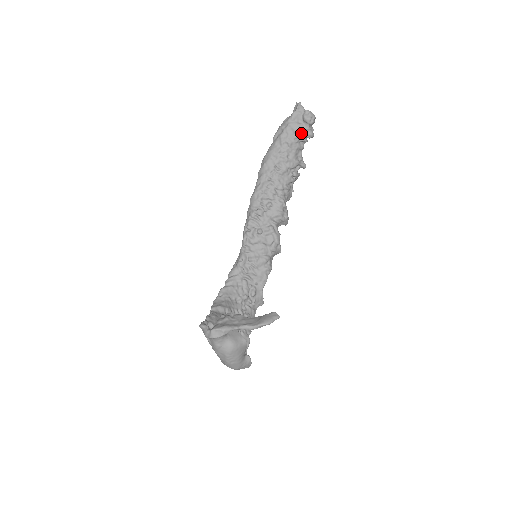
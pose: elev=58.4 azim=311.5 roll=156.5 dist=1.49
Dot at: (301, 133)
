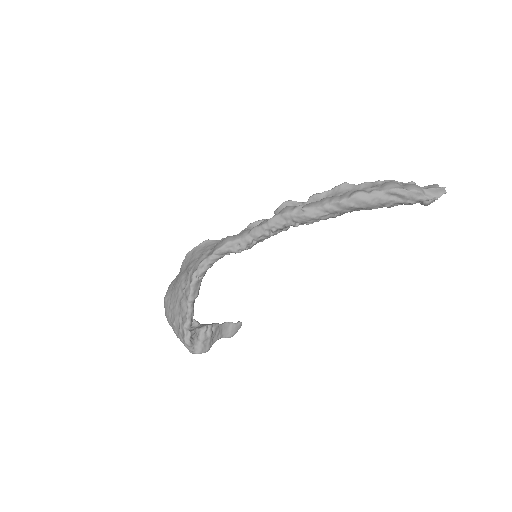
Dot at: occluded
